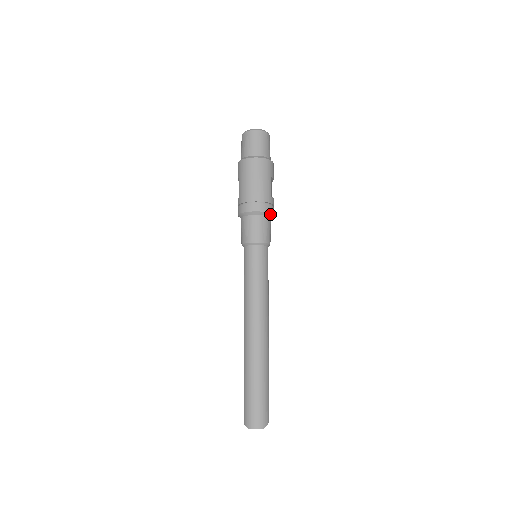
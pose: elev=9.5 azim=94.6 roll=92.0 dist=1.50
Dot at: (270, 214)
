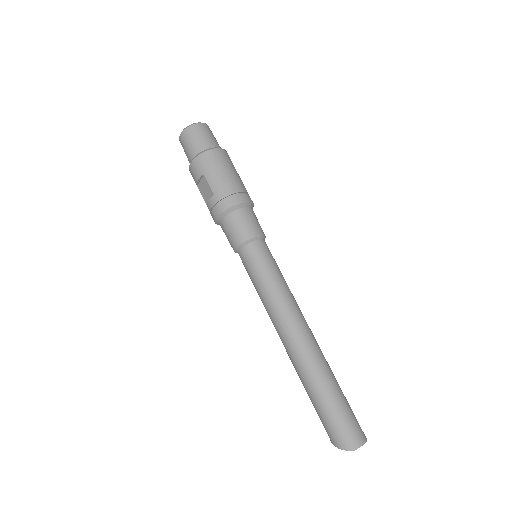
Dot at: (253, 206)
